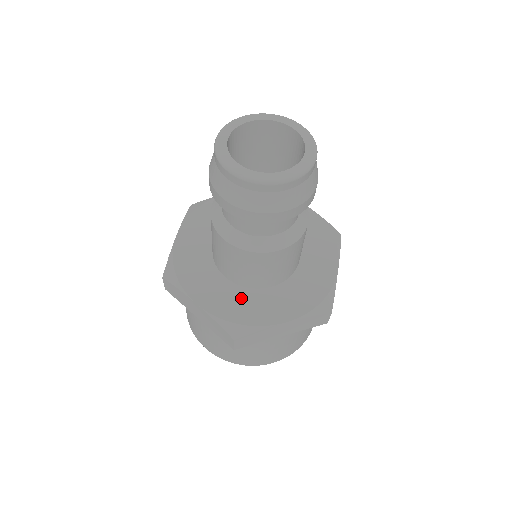
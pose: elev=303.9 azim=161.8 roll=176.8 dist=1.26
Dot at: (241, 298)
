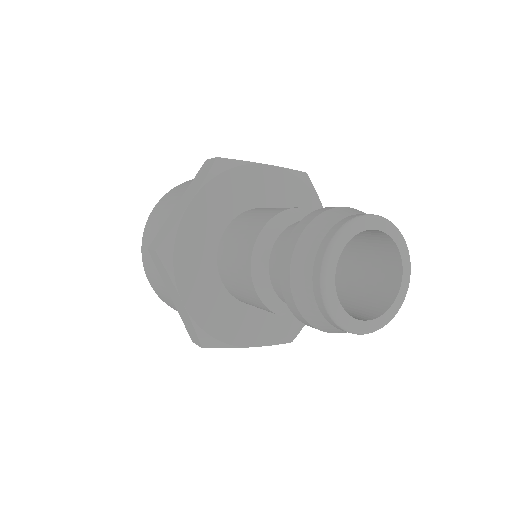
Dot at: (227, 309)
